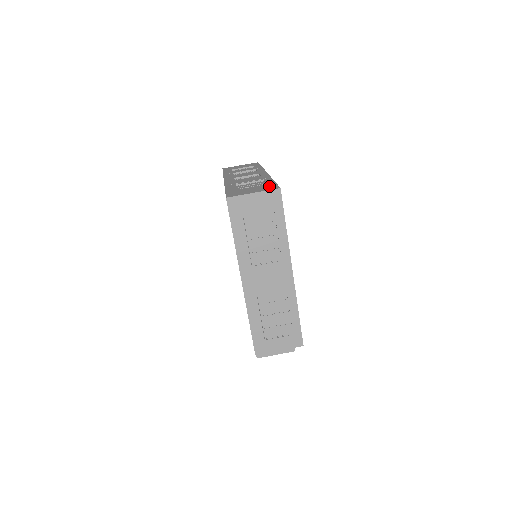
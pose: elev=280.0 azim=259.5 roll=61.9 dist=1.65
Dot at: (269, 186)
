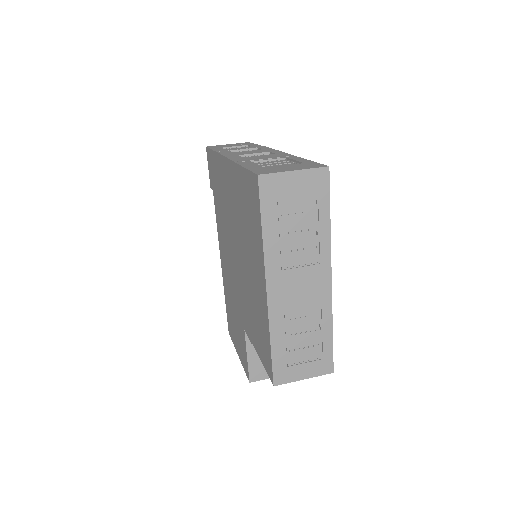
Dot at: (308, 164)
